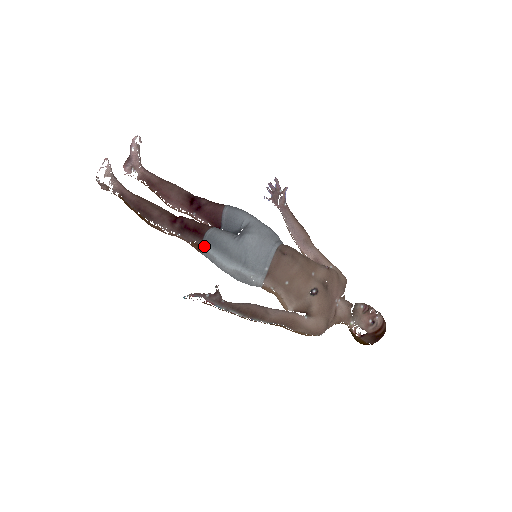
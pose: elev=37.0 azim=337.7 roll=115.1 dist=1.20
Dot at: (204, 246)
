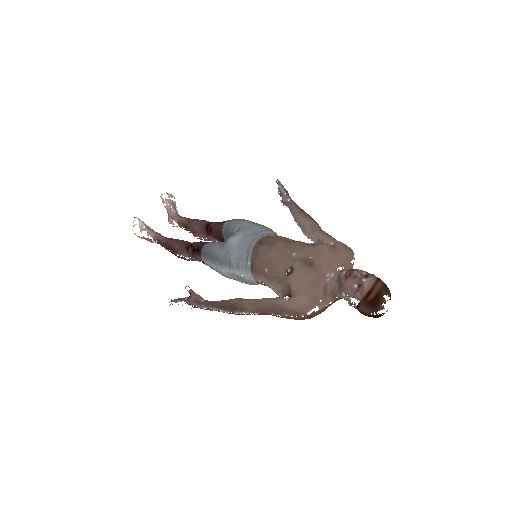
Dot at: (203, 260)
